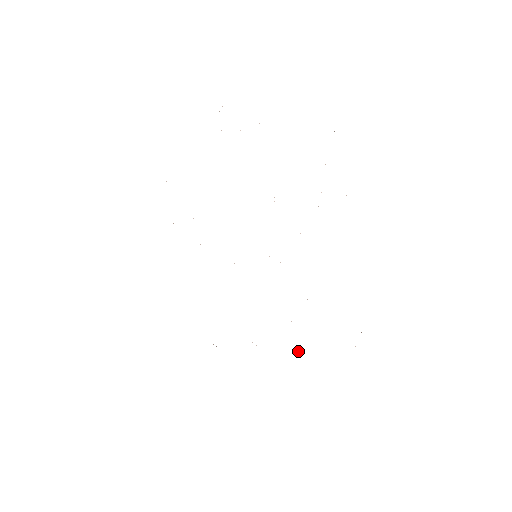
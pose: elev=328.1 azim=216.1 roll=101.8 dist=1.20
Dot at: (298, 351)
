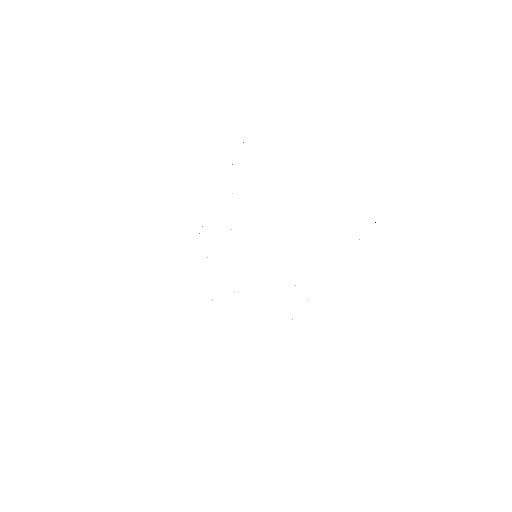
Dot at: occluded
